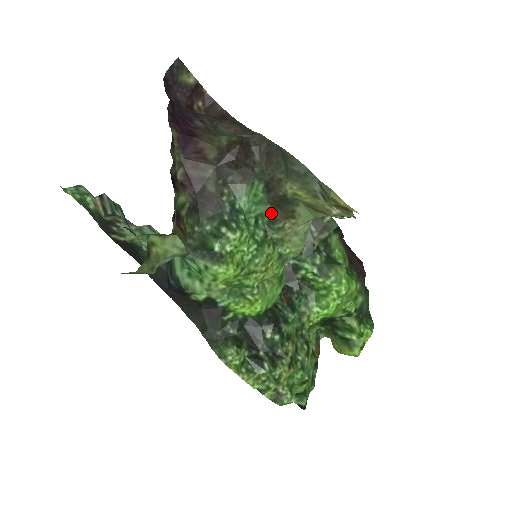
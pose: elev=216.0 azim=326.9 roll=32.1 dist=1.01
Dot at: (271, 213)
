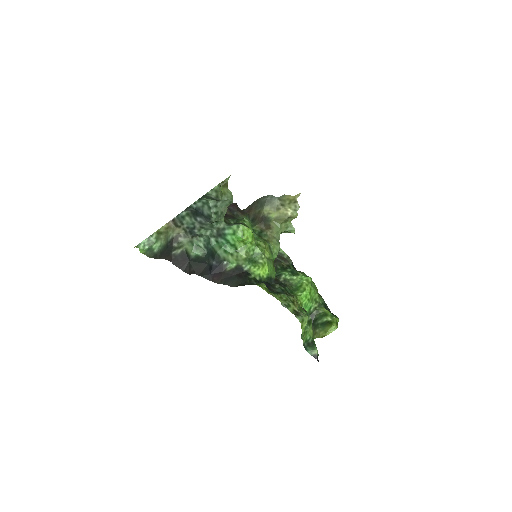
Dot at: (259, 229)
